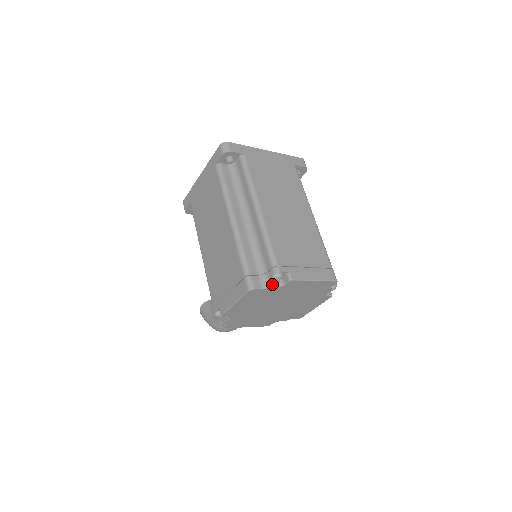
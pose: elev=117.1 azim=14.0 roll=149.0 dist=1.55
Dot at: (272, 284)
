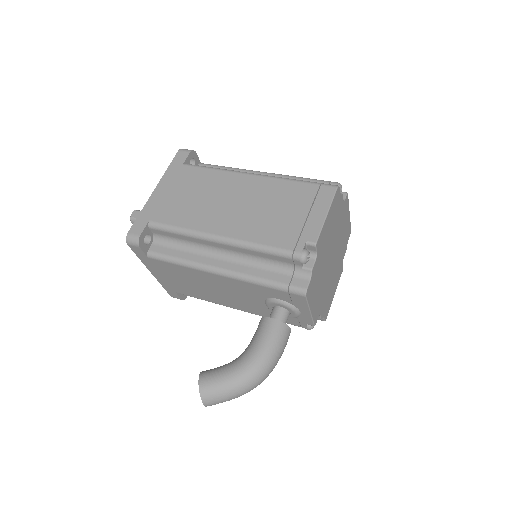
Dot at: occluded
